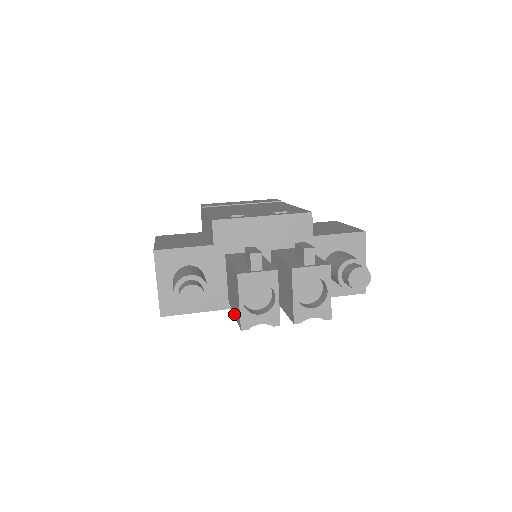
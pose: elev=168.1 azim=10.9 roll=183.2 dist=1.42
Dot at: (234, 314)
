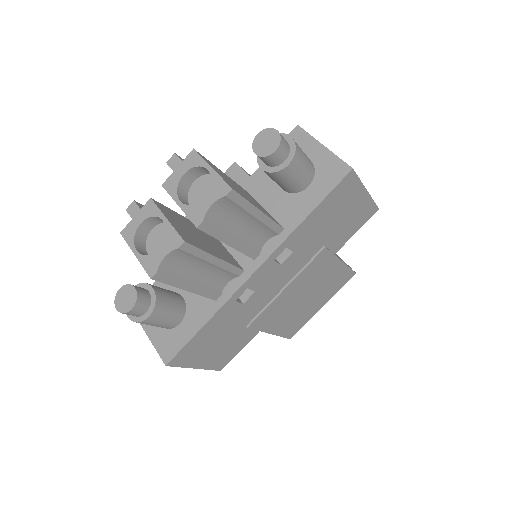
Dot at: (183, 289)
